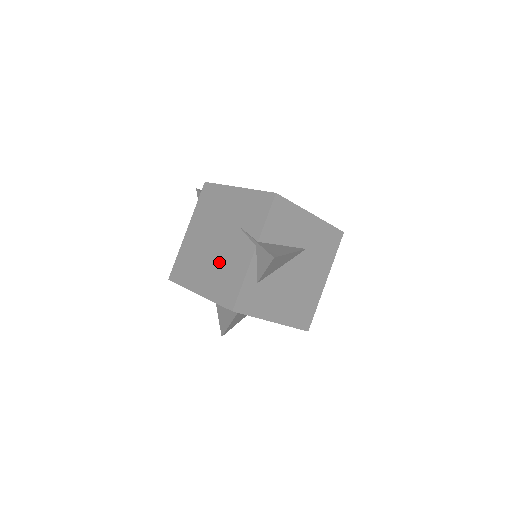
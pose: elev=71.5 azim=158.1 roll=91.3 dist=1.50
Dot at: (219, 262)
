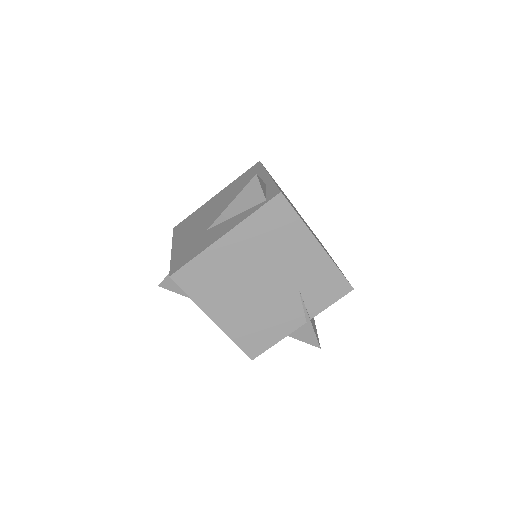
Dot at: (257, 308)
